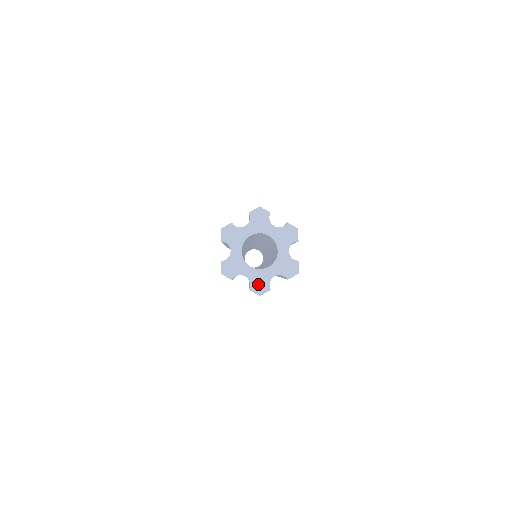
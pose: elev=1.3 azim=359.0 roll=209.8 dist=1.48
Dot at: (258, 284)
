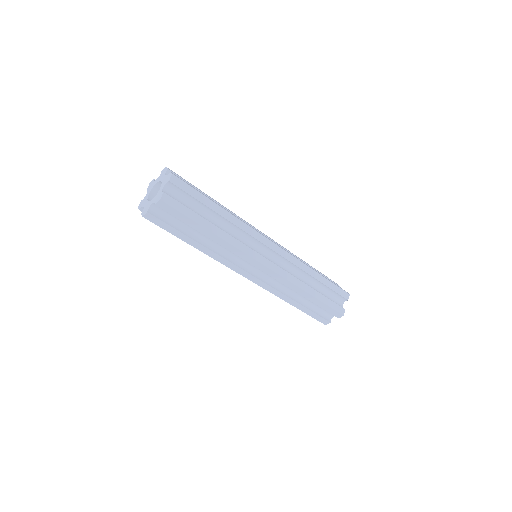
Dot at: (145, 210)
